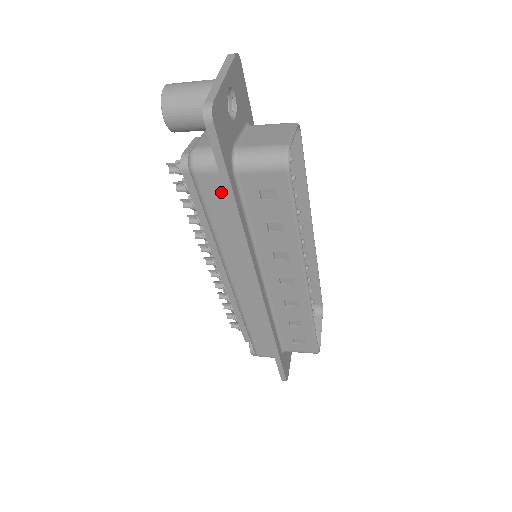
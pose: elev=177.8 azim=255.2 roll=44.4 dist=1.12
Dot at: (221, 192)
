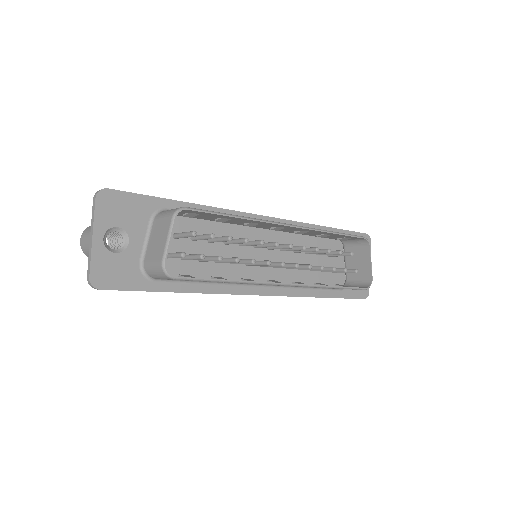
Dot at: occluded
